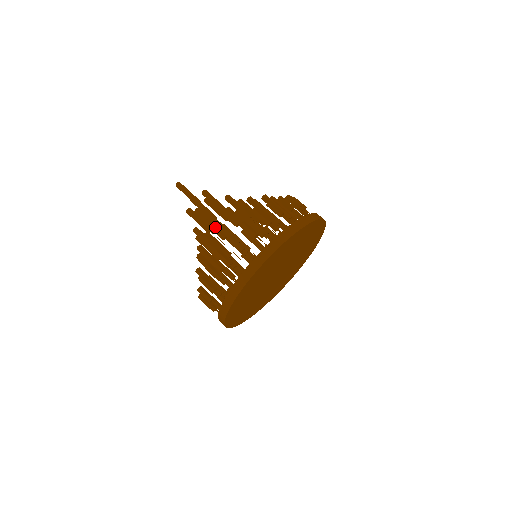
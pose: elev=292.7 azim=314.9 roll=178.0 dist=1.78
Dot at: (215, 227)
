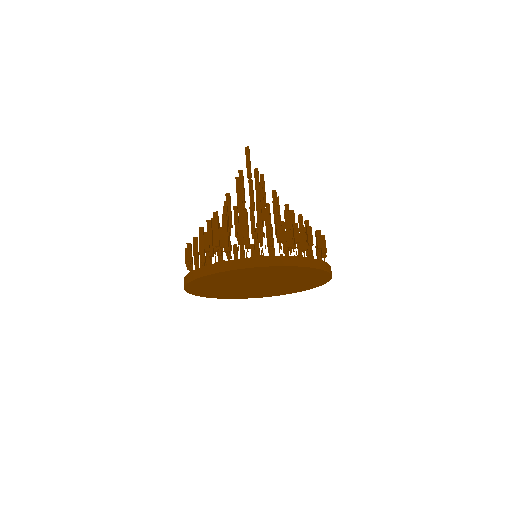
Dot at: occluded
